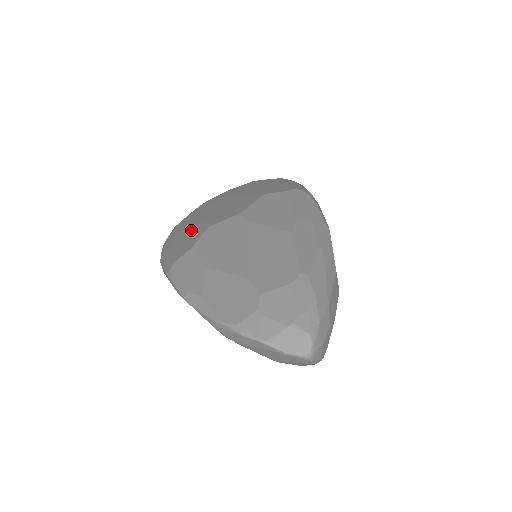
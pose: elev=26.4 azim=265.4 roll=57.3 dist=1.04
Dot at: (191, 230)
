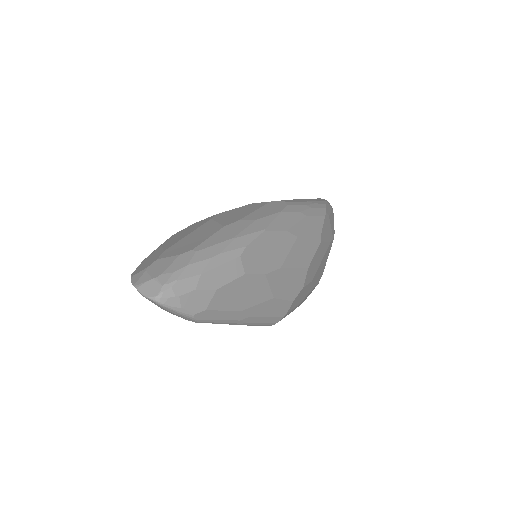
Dot at: occluded
